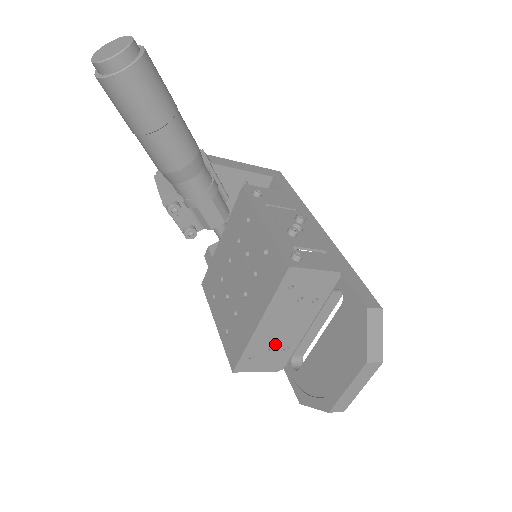
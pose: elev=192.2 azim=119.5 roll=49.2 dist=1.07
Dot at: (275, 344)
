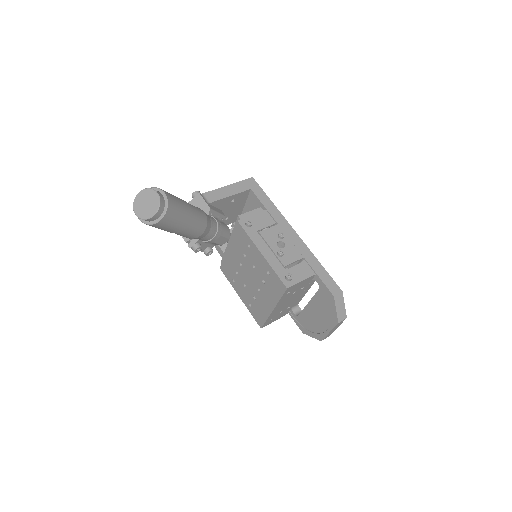
Dot at: (282, 310)
